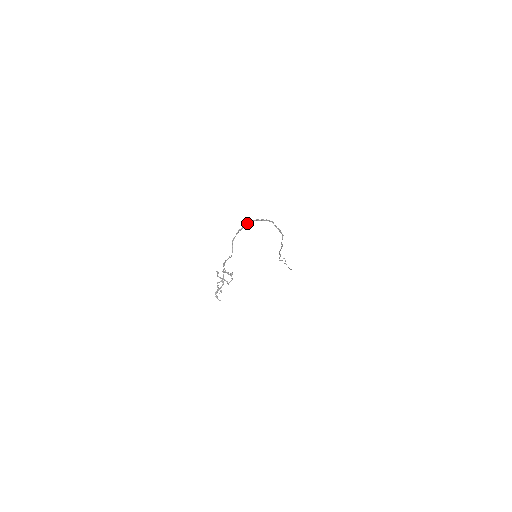
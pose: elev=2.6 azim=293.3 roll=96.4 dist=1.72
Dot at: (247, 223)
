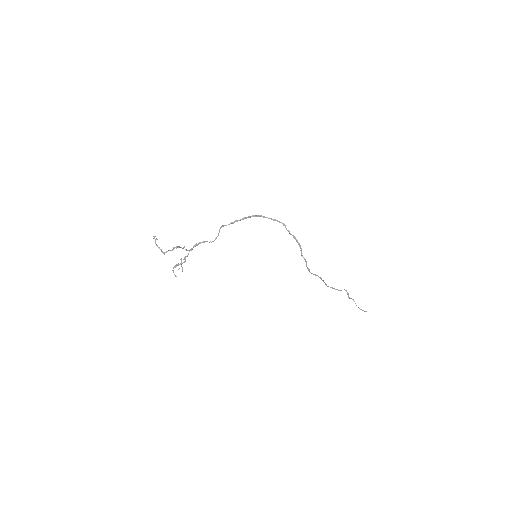
Dot at: (248, 216)
